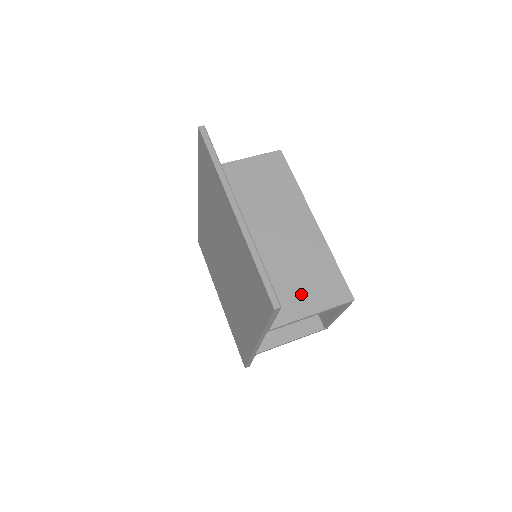
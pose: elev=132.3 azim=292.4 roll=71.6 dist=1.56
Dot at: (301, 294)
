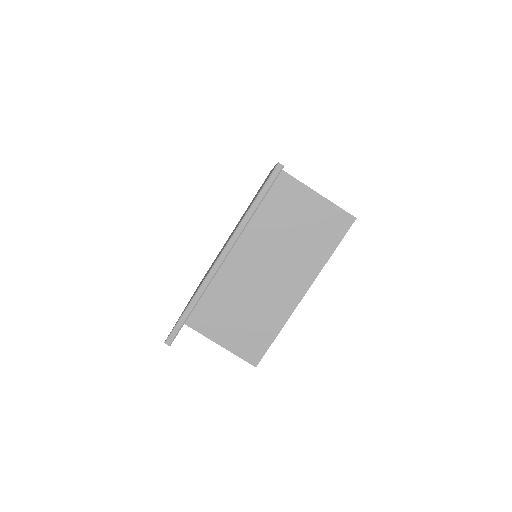
Dot at: (229, 327)
